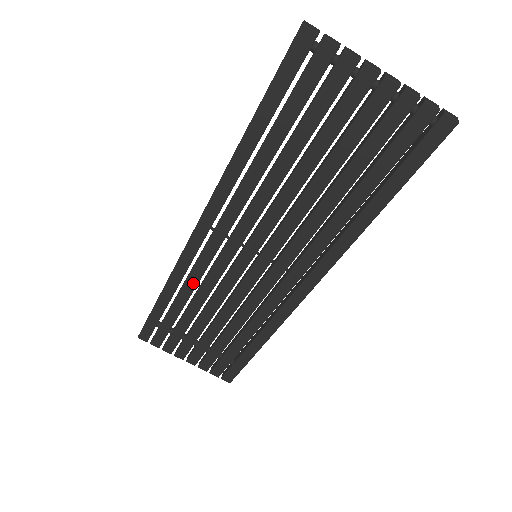
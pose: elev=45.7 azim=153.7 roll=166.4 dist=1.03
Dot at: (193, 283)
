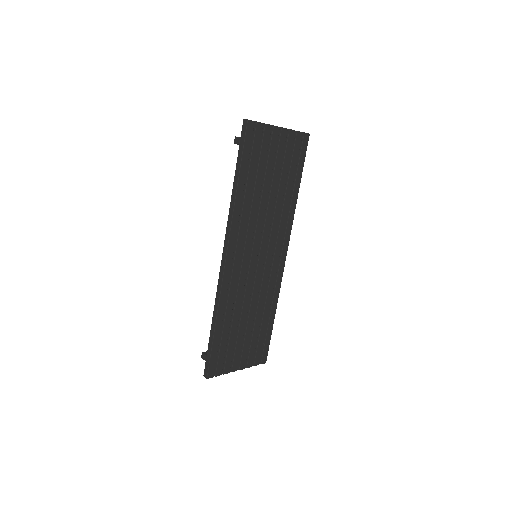
Dot at: (232, 300)
